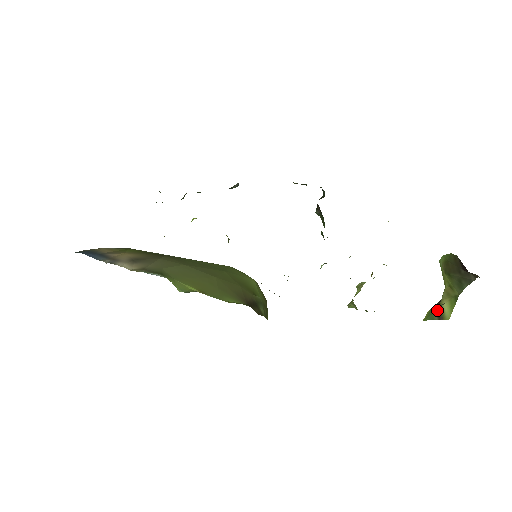
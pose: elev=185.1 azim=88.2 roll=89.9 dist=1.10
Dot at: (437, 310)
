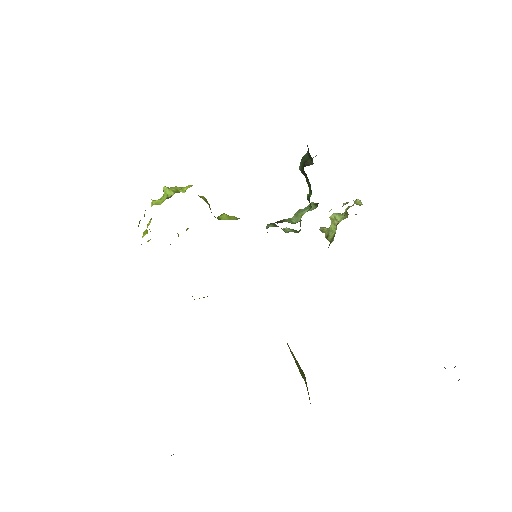
Dot at: occluded
